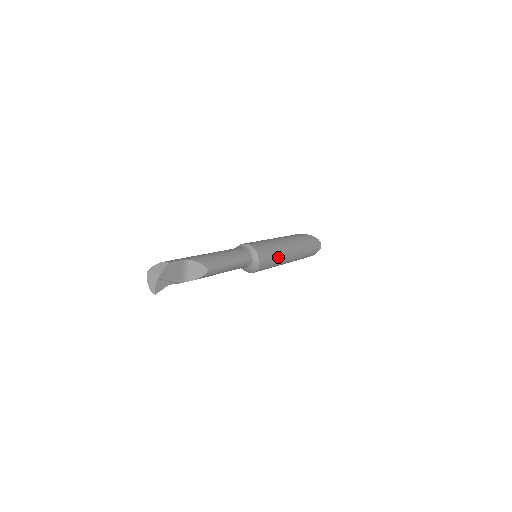
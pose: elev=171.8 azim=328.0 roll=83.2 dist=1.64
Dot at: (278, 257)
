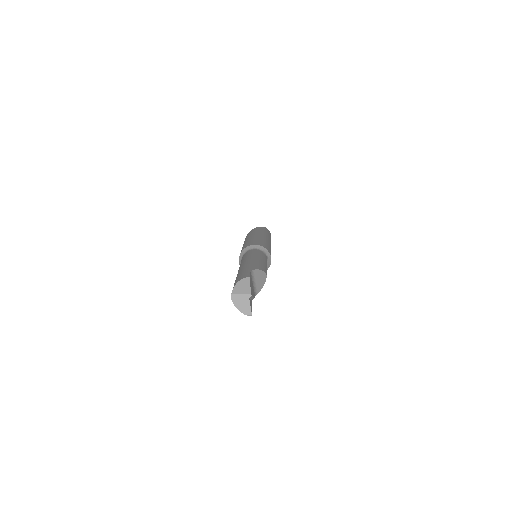
Dot at: occluded
